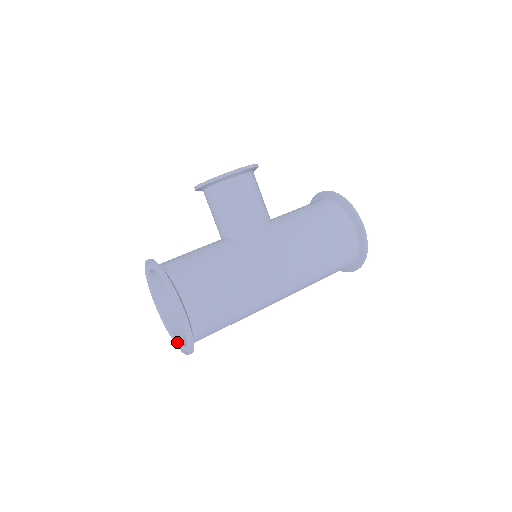
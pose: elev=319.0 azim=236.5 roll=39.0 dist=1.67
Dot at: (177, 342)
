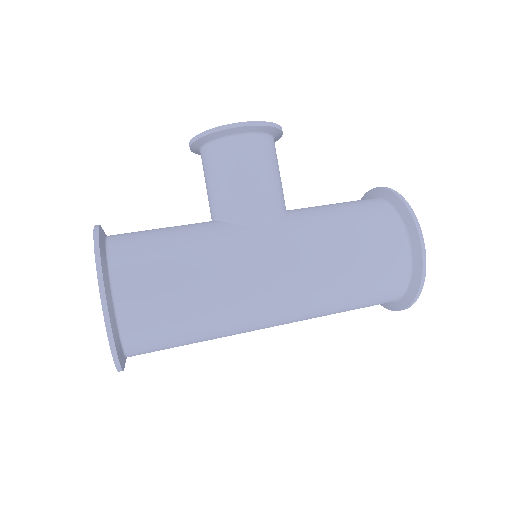
Dot at: occluded
